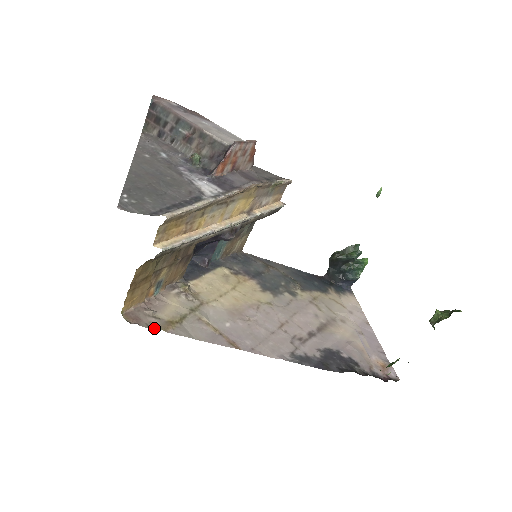
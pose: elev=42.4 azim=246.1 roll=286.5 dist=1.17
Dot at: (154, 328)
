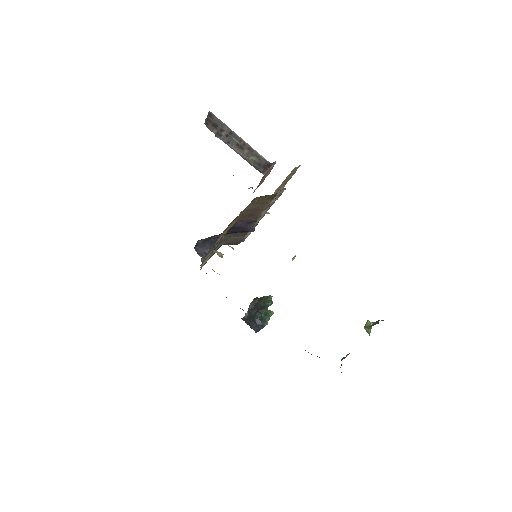
Dot at: occluded
